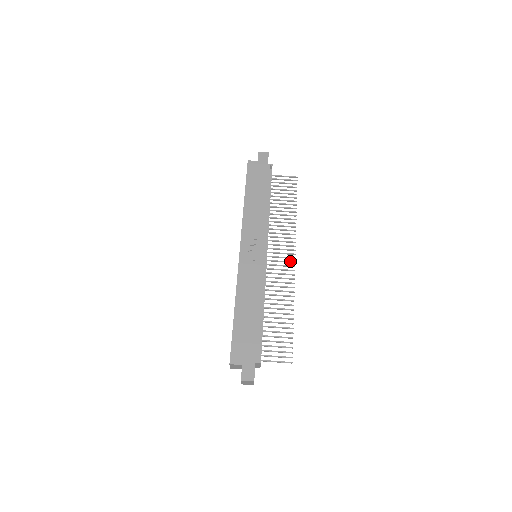
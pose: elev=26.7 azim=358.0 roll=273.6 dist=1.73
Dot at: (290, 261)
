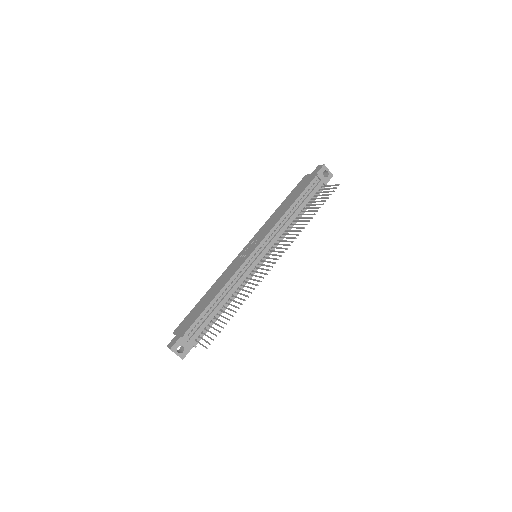
Dot at: (273, 262)
